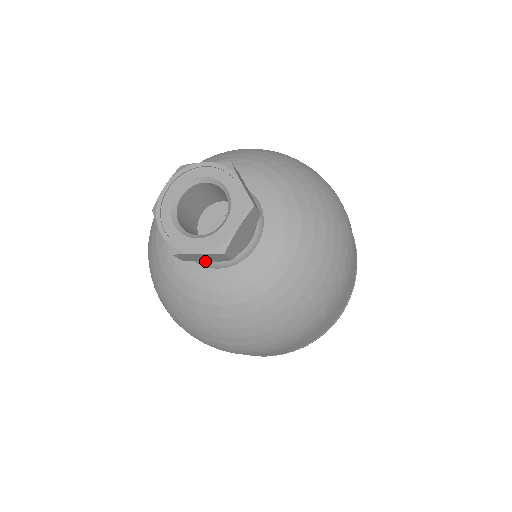
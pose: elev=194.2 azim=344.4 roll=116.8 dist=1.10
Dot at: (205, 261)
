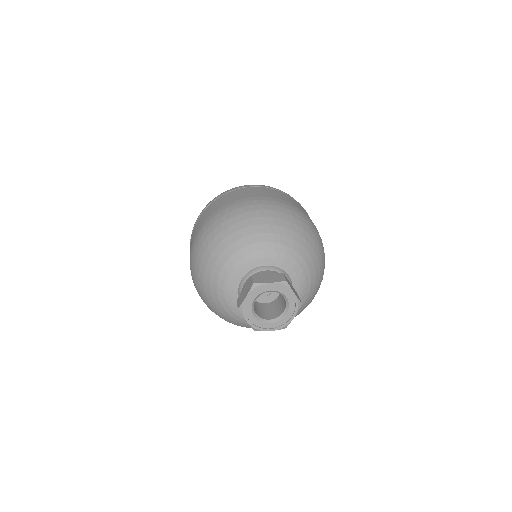
Dot at: occluded
